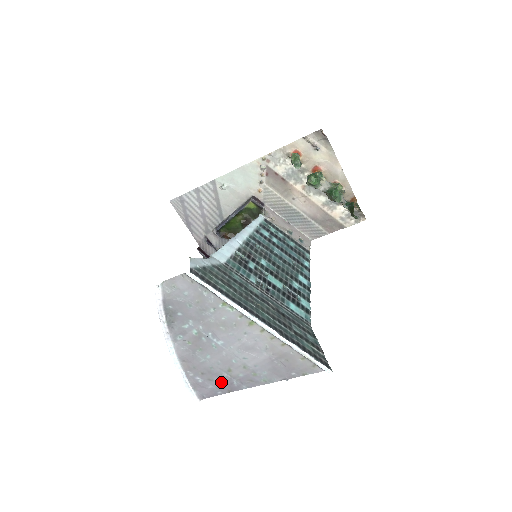
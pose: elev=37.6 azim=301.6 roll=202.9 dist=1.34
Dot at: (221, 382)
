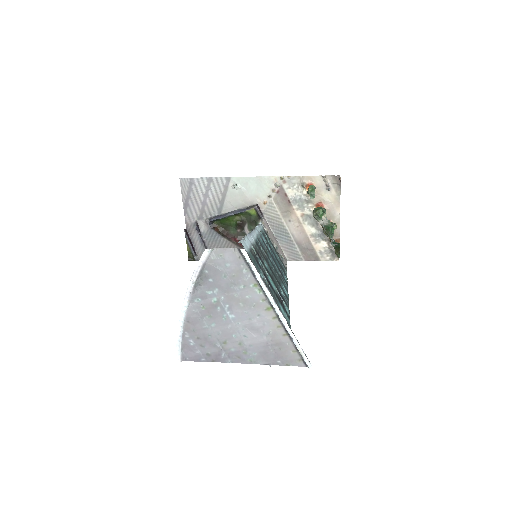
Dot at: (211, 350)
